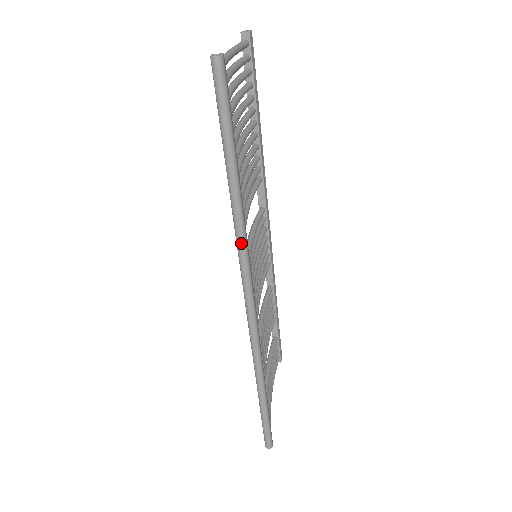
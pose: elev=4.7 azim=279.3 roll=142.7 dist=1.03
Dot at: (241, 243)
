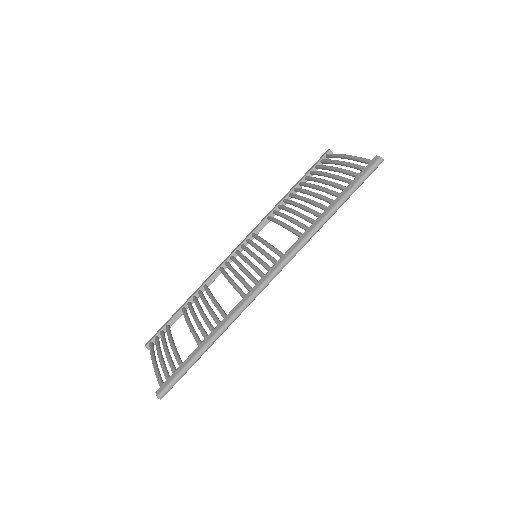
Dot at: (308, 239)
